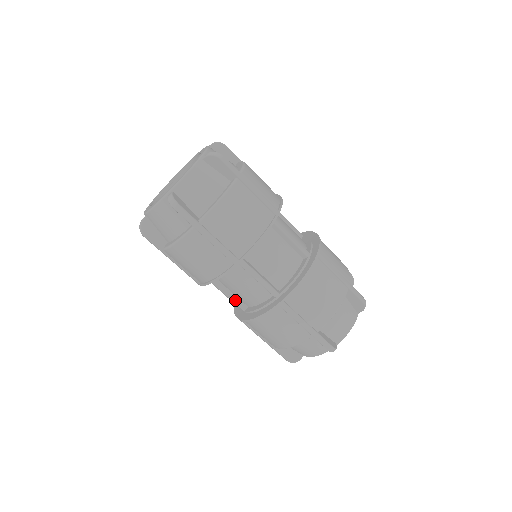
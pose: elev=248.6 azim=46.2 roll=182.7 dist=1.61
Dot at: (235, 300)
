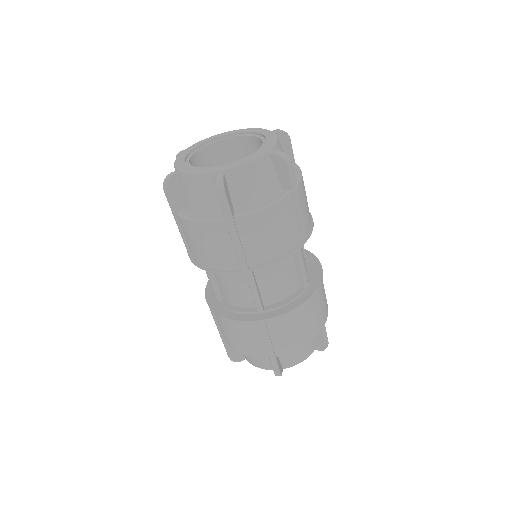
Dot at: (216, 289)
